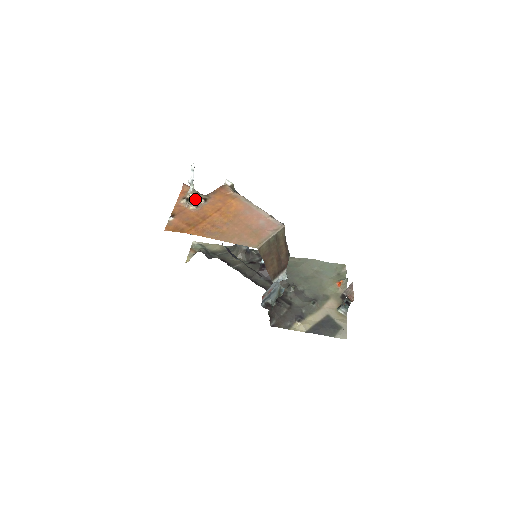
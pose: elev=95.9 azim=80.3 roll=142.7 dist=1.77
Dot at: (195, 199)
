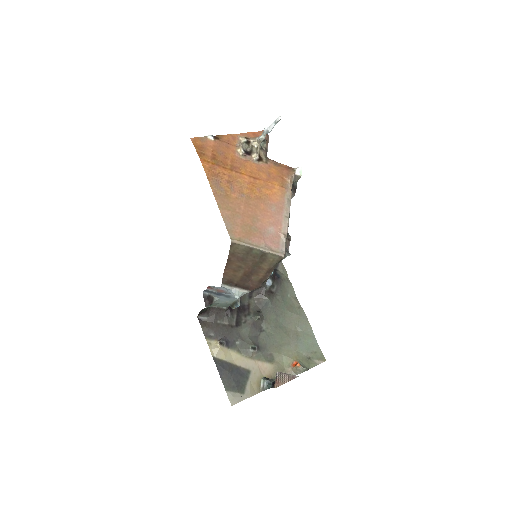
Dot at: (254, 149)
